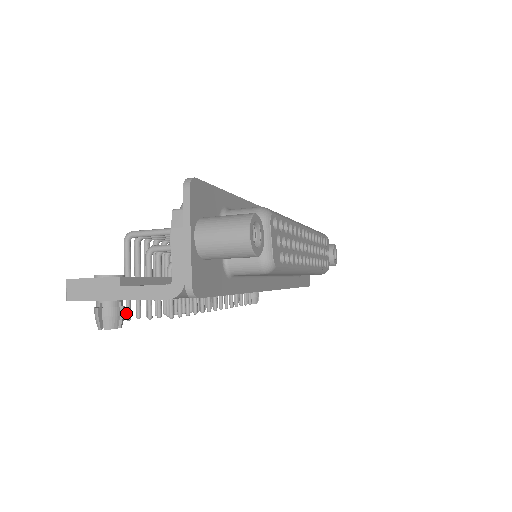
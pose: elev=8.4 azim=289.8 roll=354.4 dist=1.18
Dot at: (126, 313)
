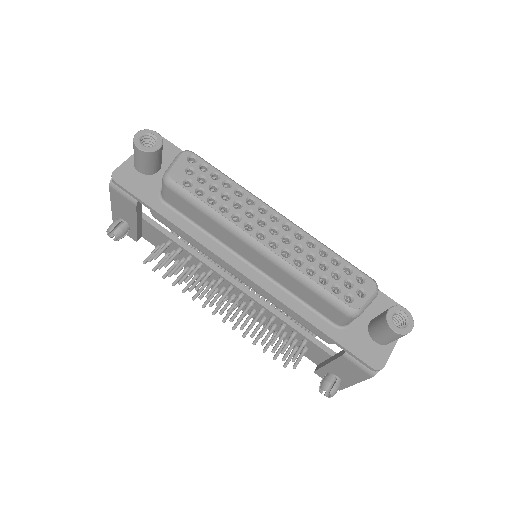
Dot at: (145, 259)
